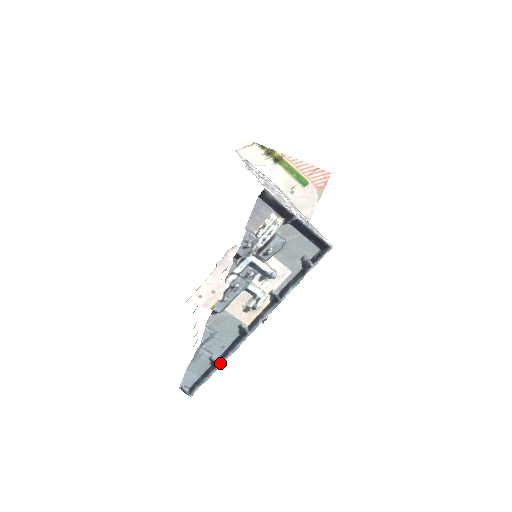
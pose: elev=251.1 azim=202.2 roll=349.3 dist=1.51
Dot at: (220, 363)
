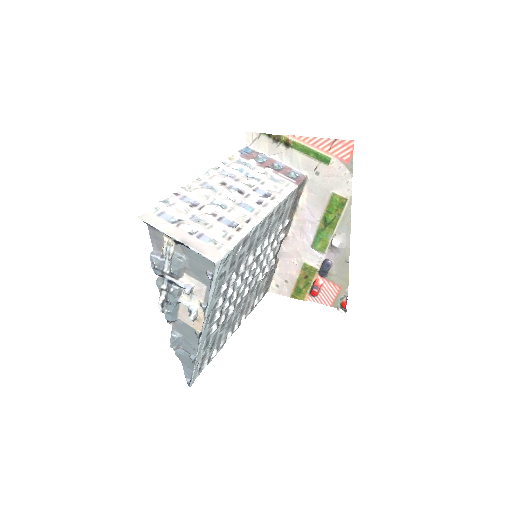
Dot at: (194, 363)
